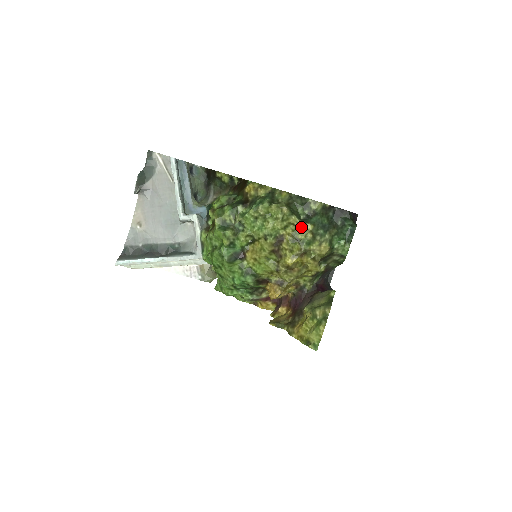
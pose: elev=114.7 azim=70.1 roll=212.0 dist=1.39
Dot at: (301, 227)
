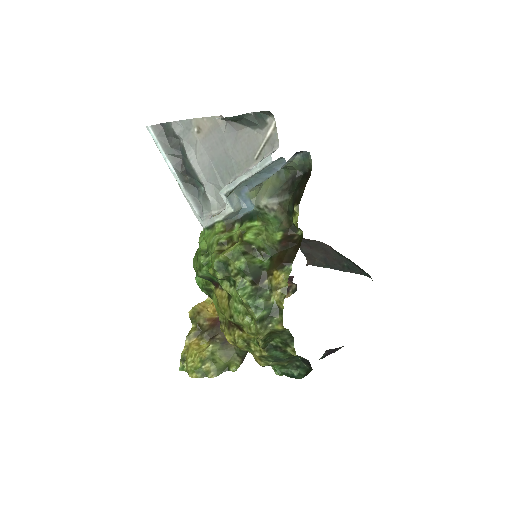
Dot at: occluded
